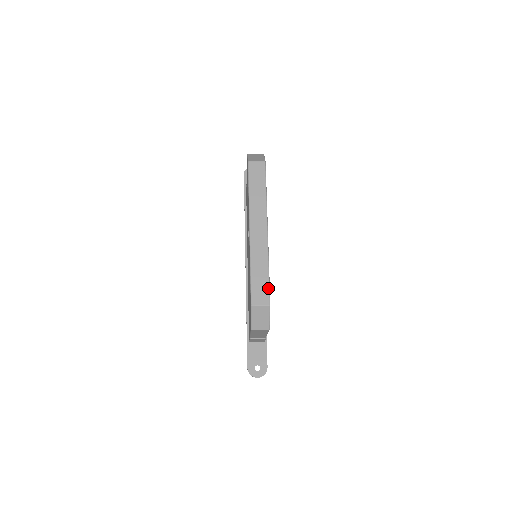
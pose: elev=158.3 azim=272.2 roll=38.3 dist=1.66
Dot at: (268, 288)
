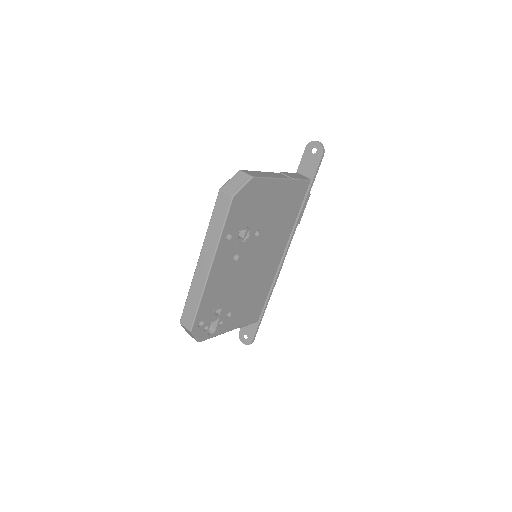
Dot at: (194, 318)
